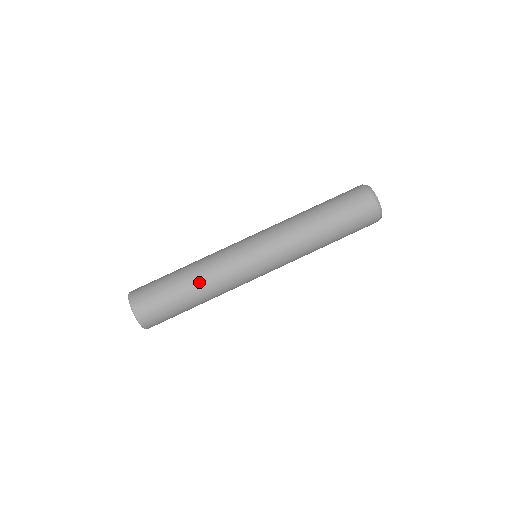
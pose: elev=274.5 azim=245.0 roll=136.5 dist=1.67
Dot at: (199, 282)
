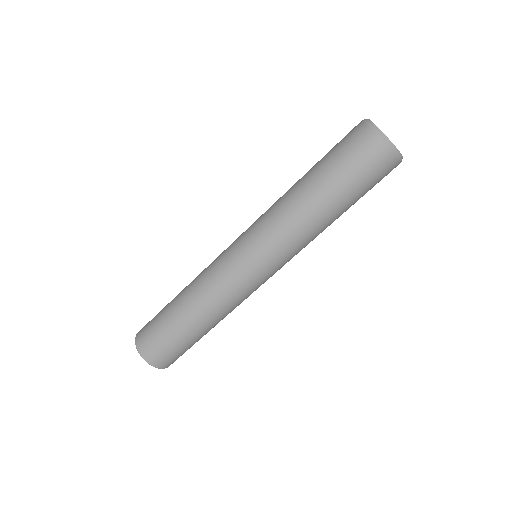
Dot at: (200, 313)
